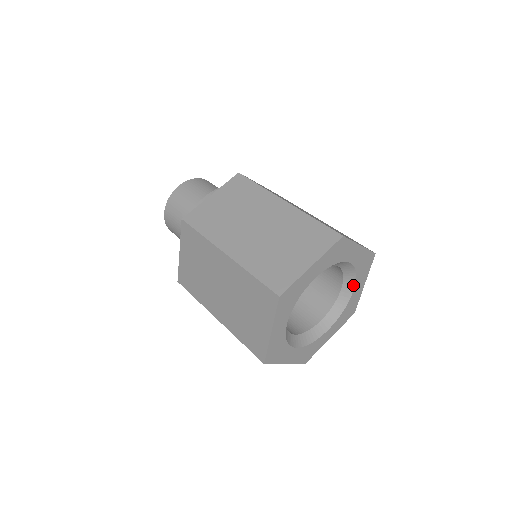
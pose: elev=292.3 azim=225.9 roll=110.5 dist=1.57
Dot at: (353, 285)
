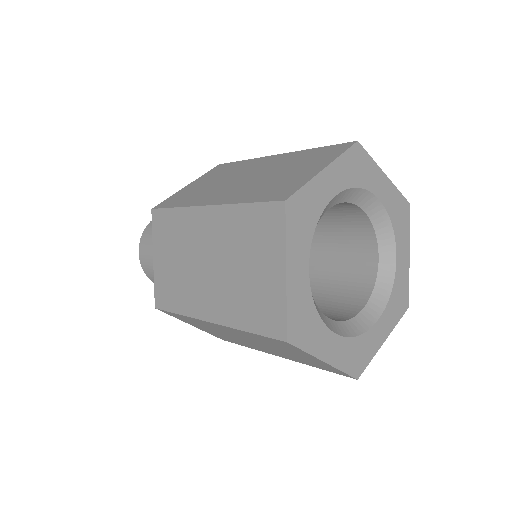
Dot at: (371, 196)
